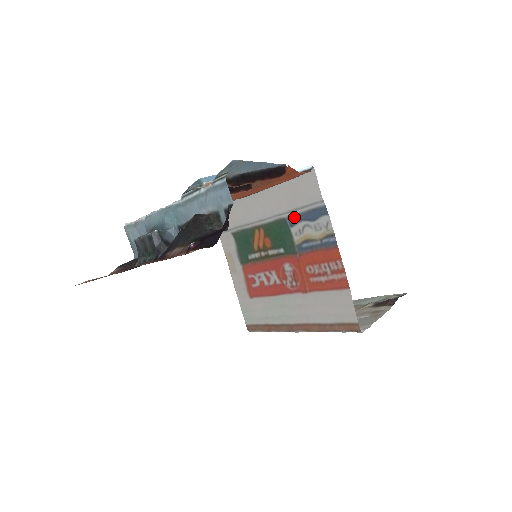
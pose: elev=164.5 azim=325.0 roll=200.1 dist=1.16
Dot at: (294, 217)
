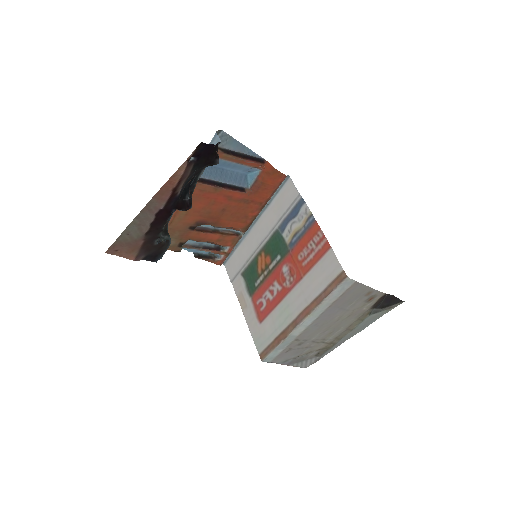
Dot at: (283, 223)
